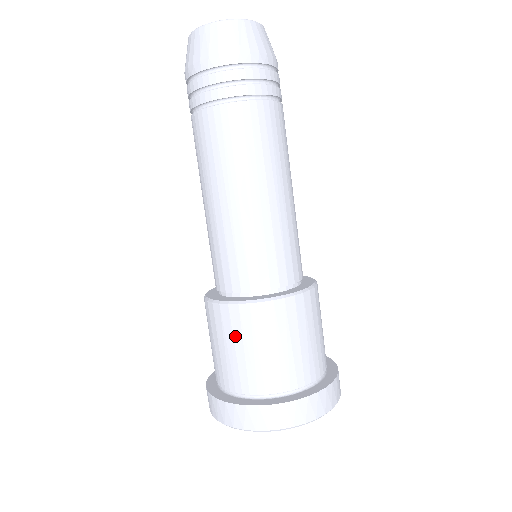
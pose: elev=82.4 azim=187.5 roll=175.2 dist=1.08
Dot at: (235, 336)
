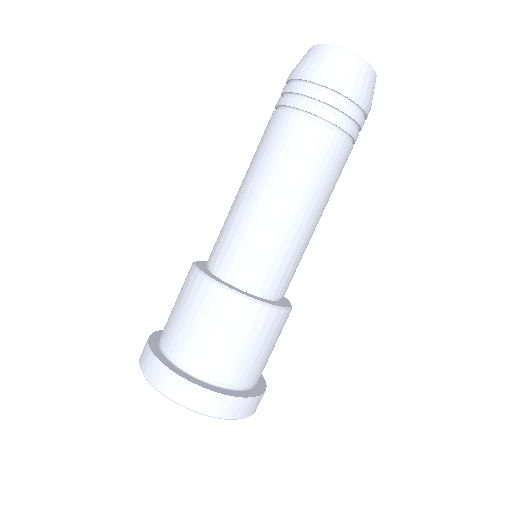
Dot at: (241, 330)
